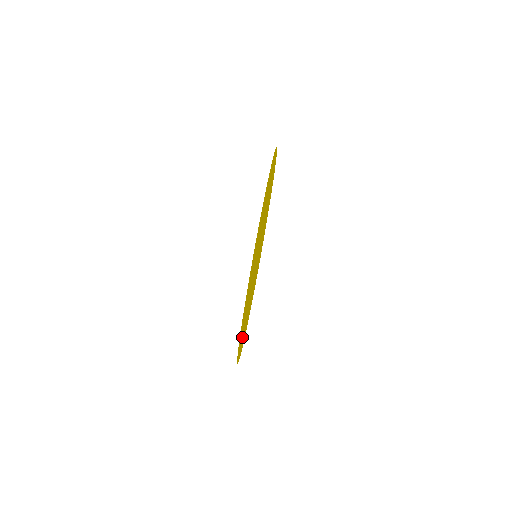
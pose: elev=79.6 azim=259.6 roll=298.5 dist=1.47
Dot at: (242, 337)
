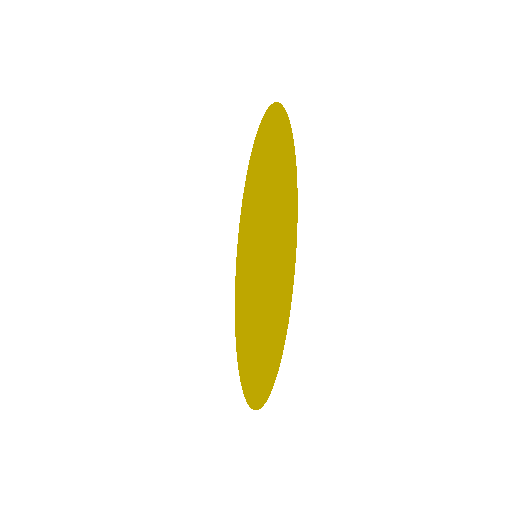
Dot at: (252, 373)
